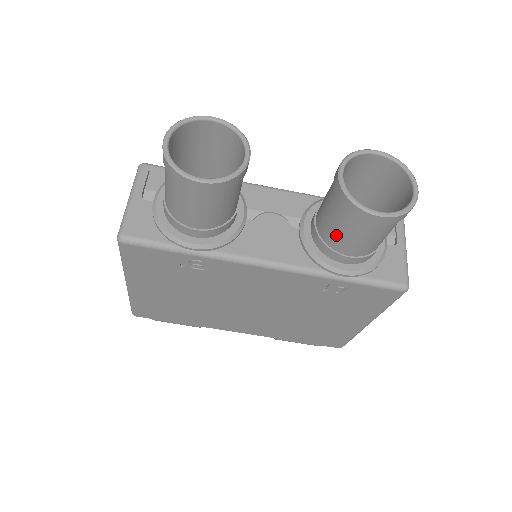
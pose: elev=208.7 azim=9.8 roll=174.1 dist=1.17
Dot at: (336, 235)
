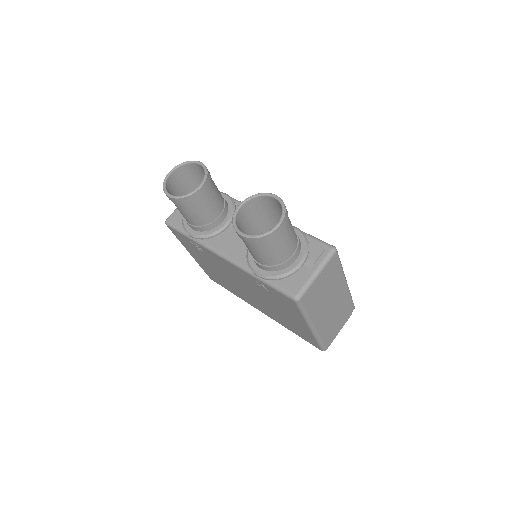
Dot at: occluded
